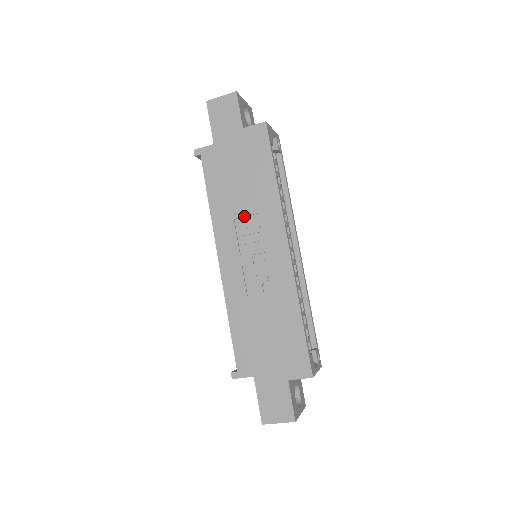
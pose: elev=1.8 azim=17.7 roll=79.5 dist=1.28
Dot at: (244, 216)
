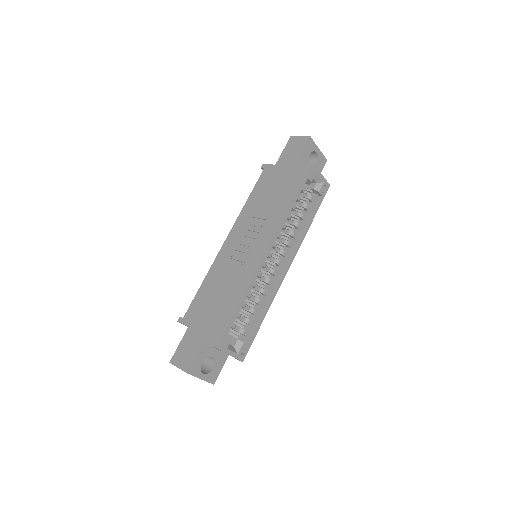
Dot at: (258, 218)
